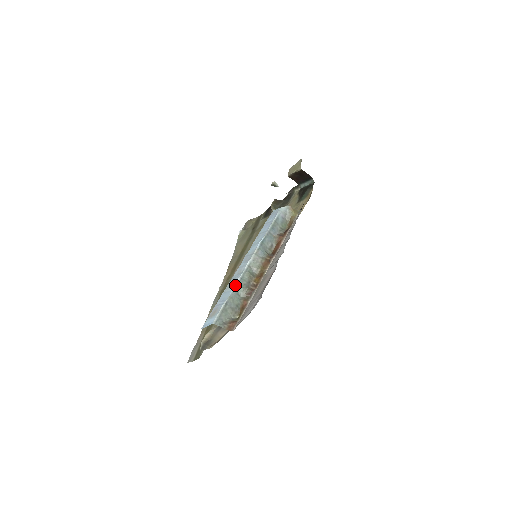
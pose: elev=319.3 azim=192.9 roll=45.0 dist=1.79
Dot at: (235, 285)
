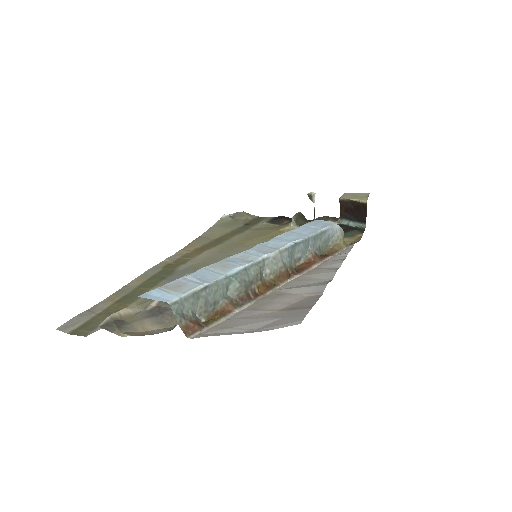
Dot at: (232, 271)
